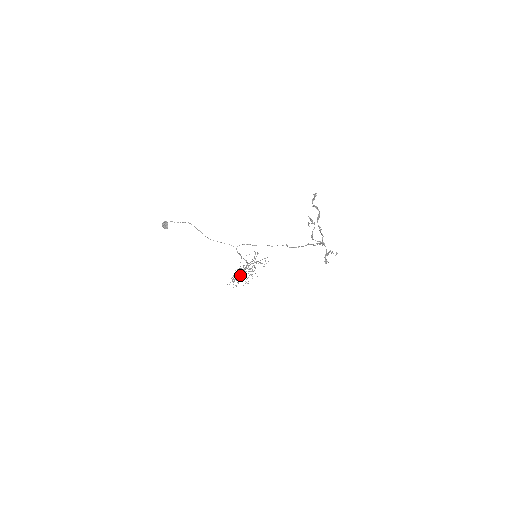
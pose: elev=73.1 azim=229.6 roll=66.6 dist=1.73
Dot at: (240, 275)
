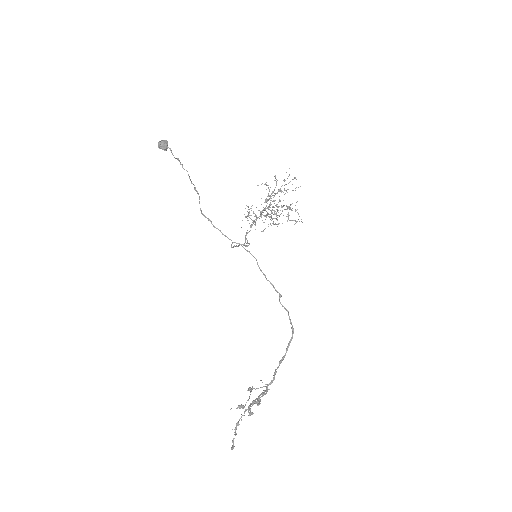
Dot at: (267, 200)
